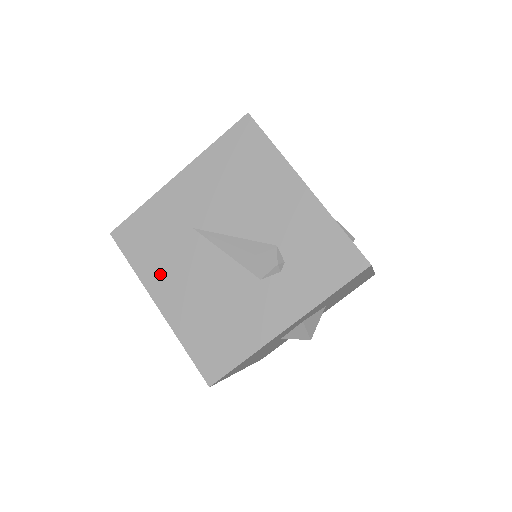
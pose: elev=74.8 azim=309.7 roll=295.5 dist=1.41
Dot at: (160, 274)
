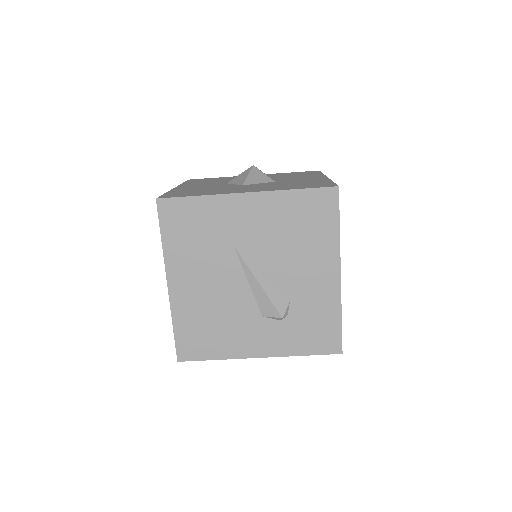
Dot at: (184, 262)
